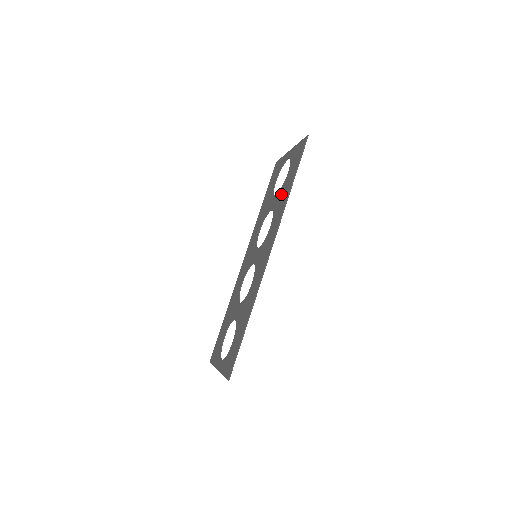
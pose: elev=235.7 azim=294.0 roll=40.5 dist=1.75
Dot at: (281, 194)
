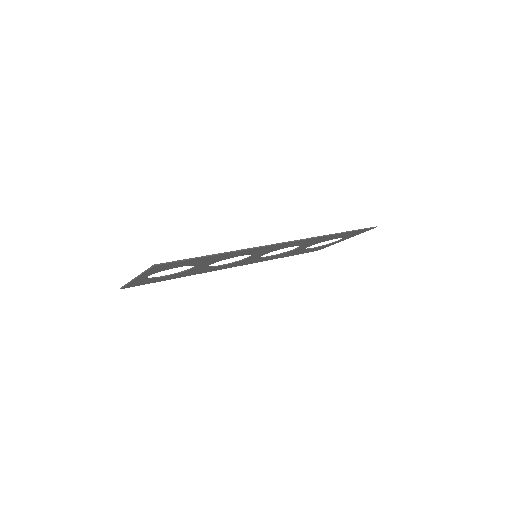
Dot at: occluded
